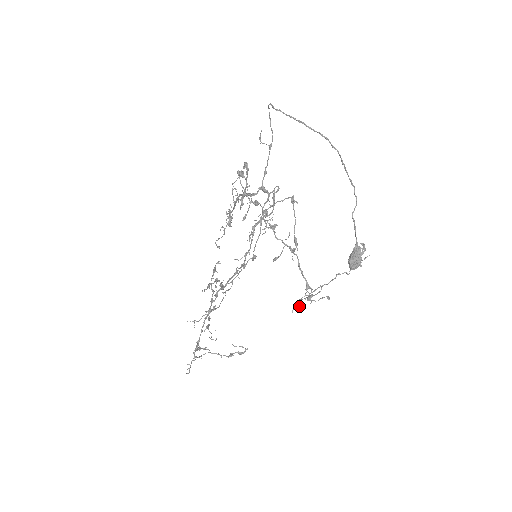
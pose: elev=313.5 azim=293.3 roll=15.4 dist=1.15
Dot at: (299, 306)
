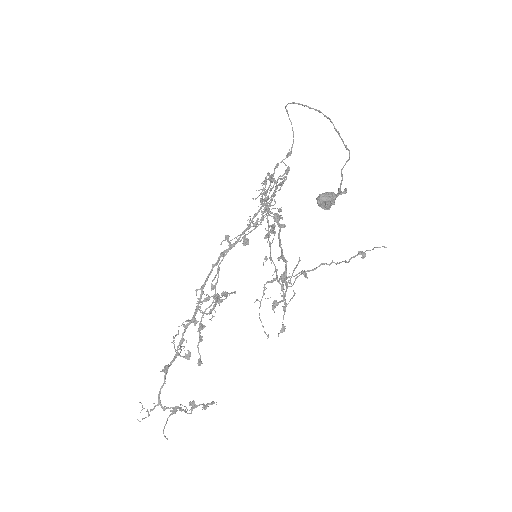
Dot at: (275, 300)
